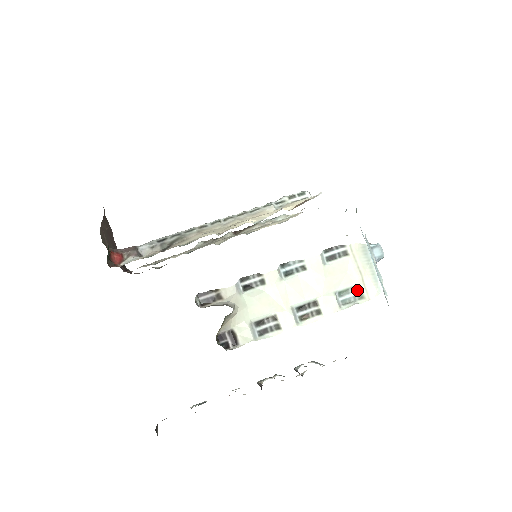
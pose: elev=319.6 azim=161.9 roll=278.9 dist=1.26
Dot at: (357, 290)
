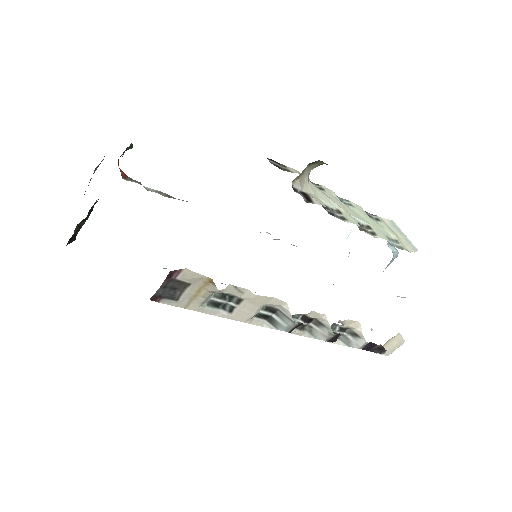
Dot at: (396, 243)
